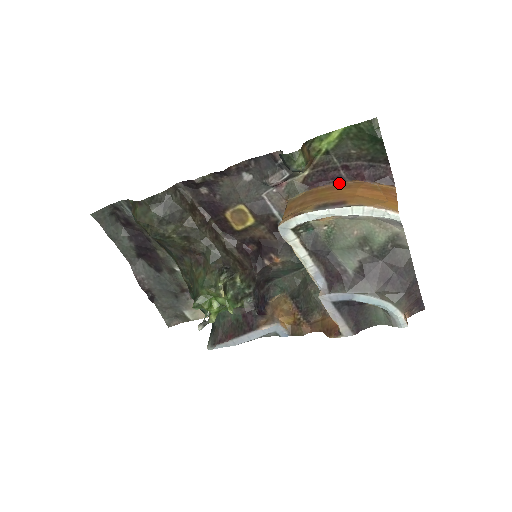
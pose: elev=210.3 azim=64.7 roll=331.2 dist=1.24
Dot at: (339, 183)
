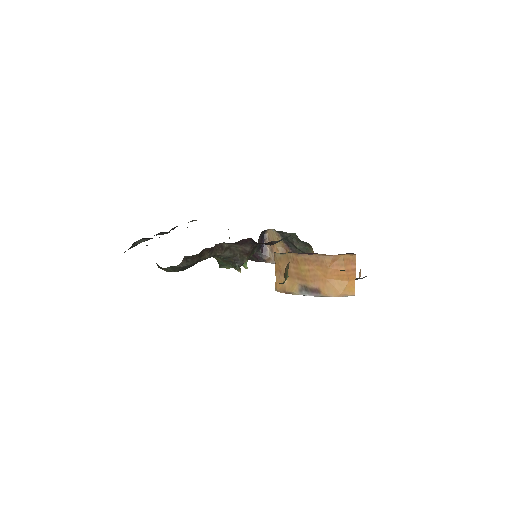
Dot at: (313, 255)
